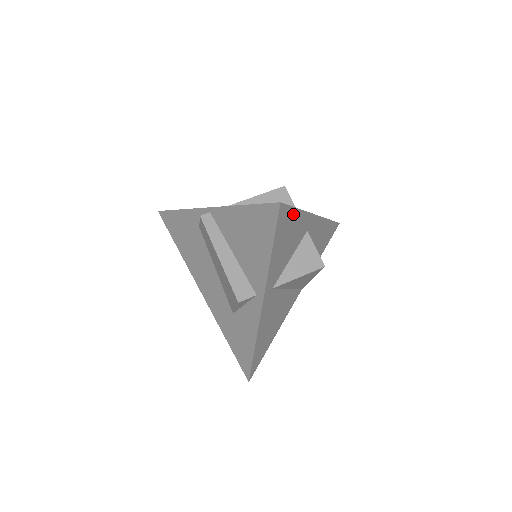
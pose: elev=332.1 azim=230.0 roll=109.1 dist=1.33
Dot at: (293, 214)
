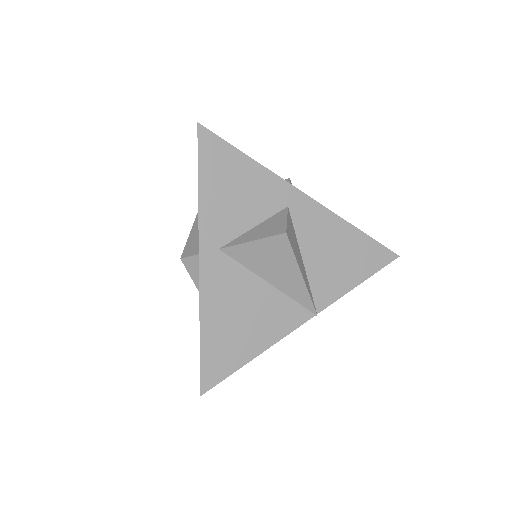
Dot at: (237, 157)
